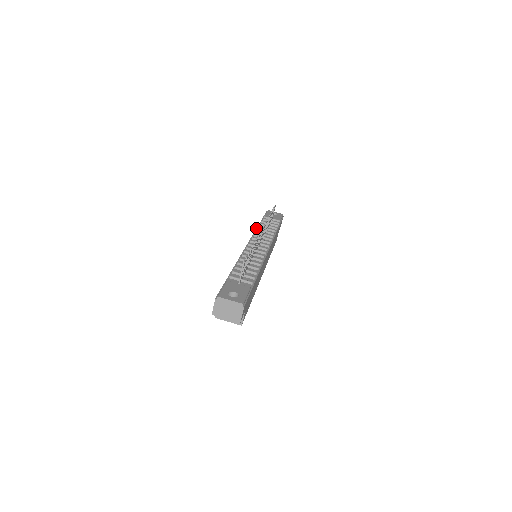
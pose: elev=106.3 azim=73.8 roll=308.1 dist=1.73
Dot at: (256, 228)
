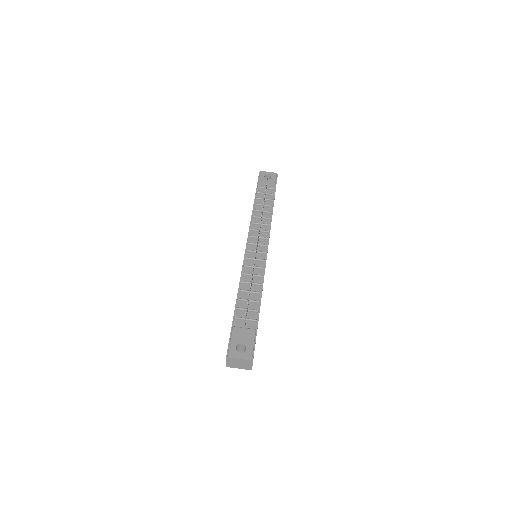
Dot at: occluded
